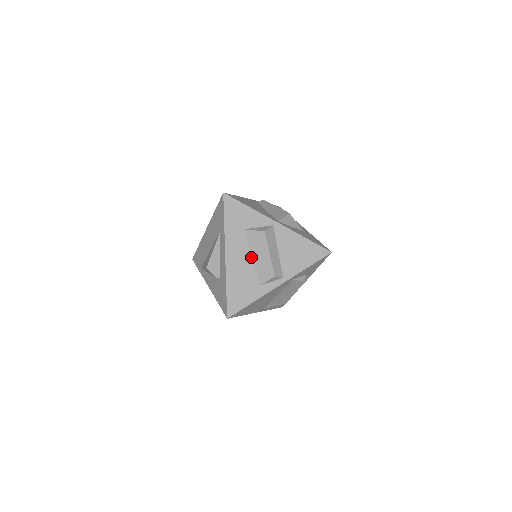
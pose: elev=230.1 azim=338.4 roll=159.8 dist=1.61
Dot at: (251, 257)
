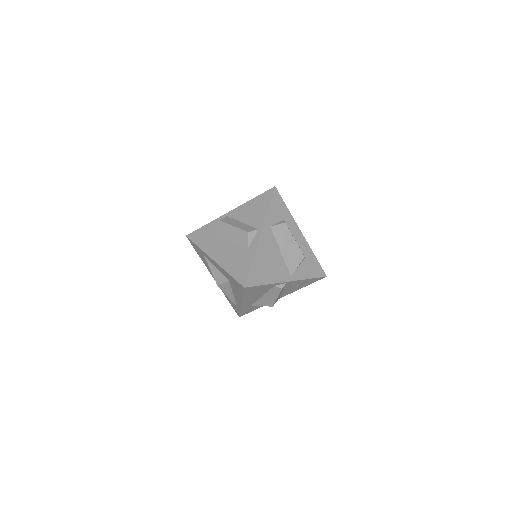
Dot at: (229, 243)
